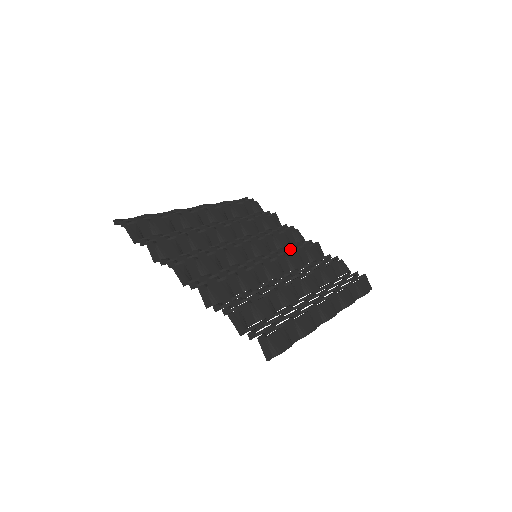
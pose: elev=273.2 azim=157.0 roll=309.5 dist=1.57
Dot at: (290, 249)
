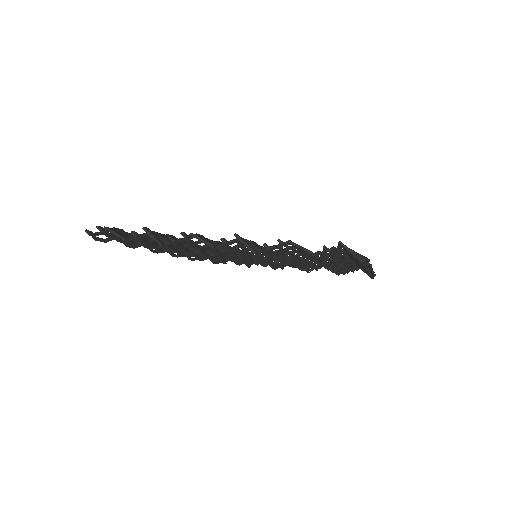
Dot at: occluded
